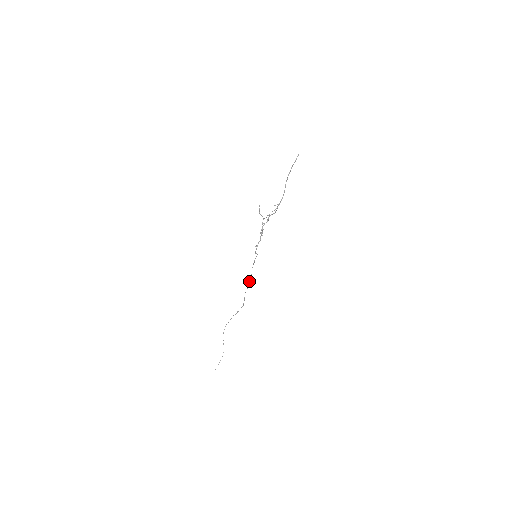
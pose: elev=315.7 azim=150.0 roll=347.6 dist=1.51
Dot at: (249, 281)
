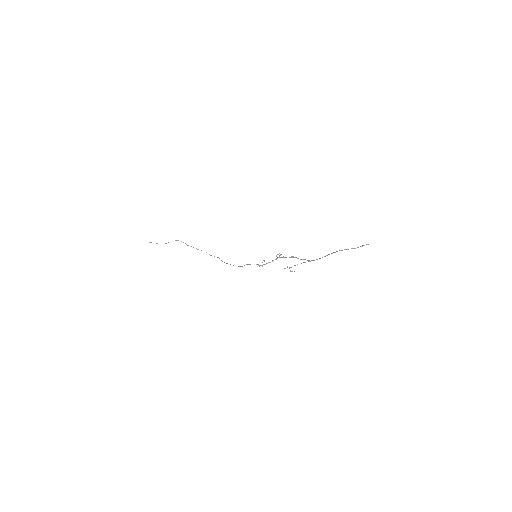
Dot at: (233, 265)
